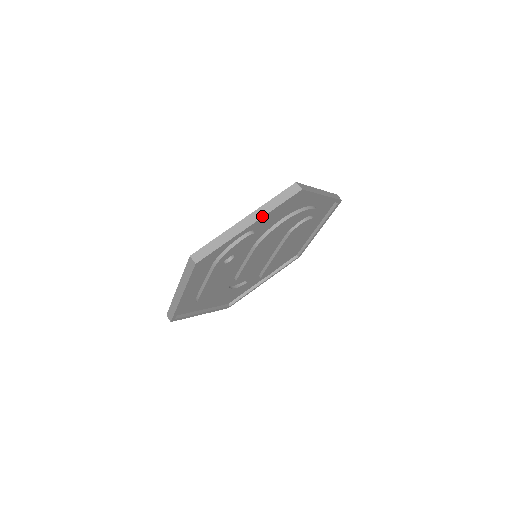
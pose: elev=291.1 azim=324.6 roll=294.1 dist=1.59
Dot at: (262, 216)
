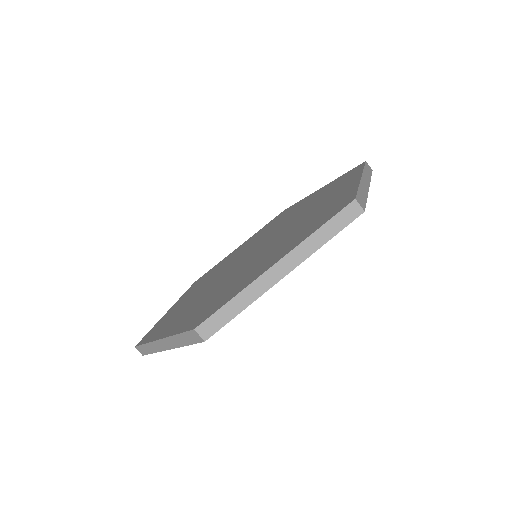
Dot at: (304, 258)
